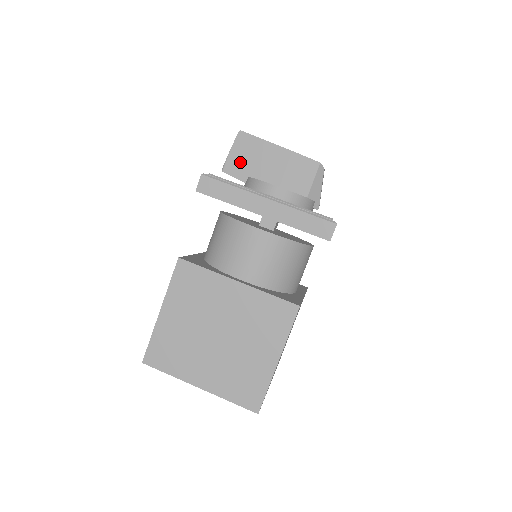
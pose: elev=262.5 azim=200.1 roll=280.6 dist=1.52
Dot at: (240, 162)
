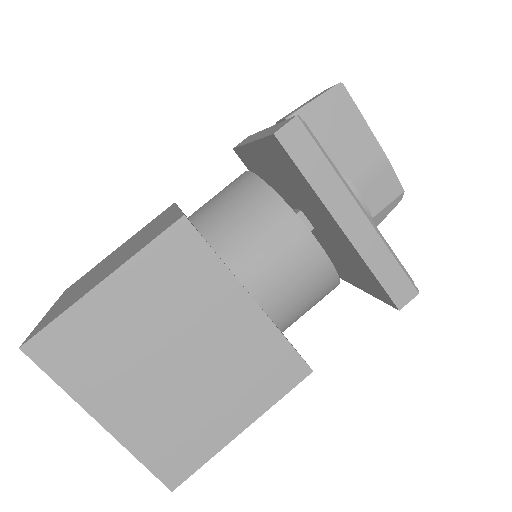
Dot at: (318, 124)
